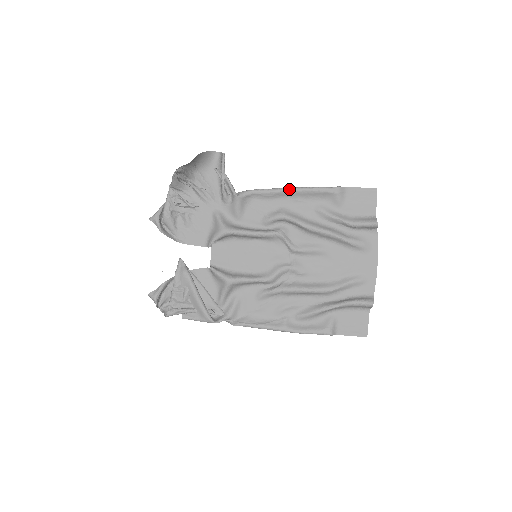
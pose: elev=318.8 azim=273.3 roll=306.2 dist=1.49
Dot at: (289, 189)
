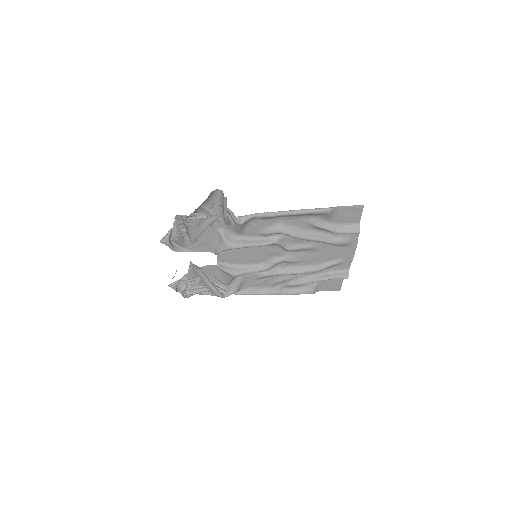
Dot at: (286, 214)
